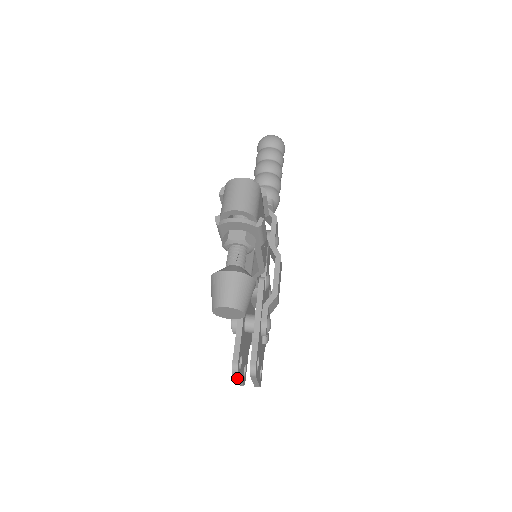
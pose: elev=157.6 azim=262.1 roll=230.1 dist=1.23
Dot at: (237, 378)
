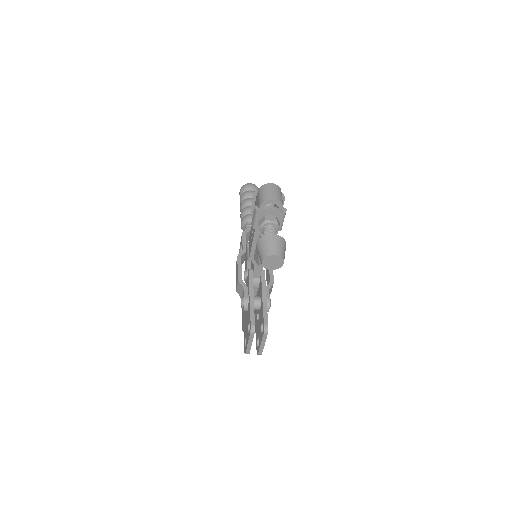
Dot at: (250, 340)
